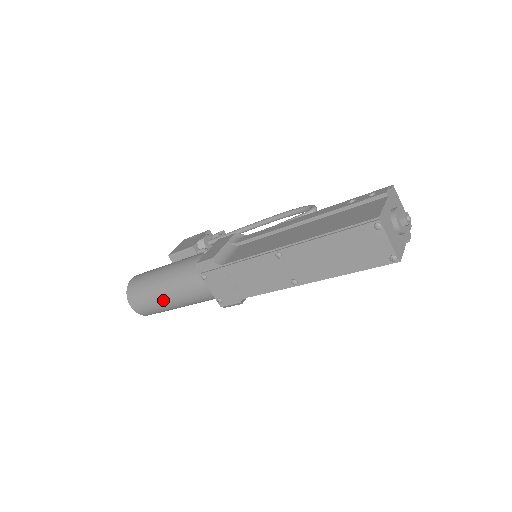
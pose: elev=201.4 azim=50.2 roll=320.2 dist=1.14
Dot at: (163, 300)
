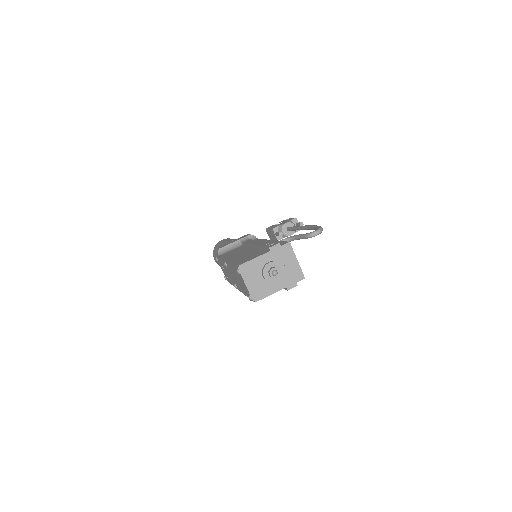
Dot at: occluded
